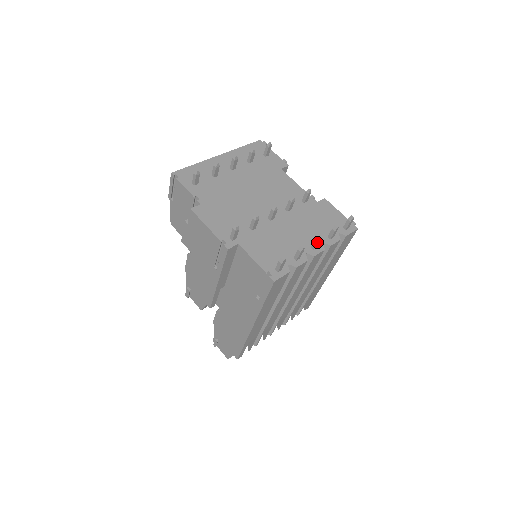
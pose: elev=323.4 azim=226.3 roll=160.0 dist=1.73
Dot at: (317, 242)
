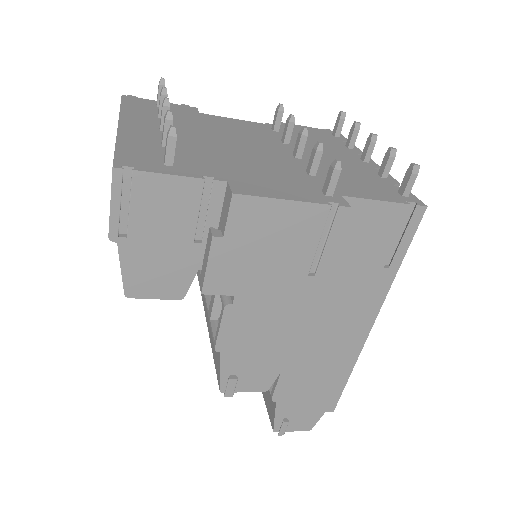
Dot at: (374, 146)
